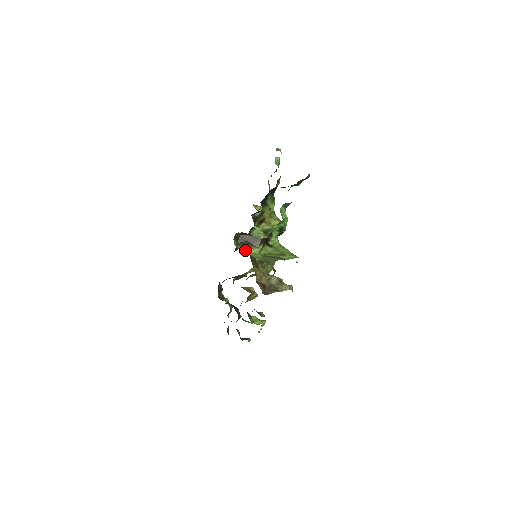
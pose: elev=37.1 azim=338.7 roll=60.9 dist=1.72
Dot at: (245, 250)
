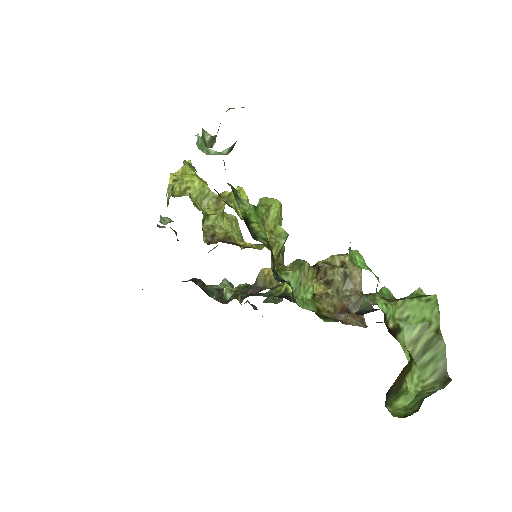
Dot at: (404, 395)
